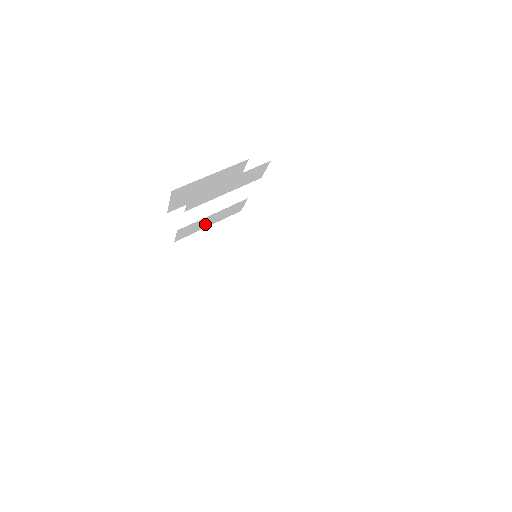
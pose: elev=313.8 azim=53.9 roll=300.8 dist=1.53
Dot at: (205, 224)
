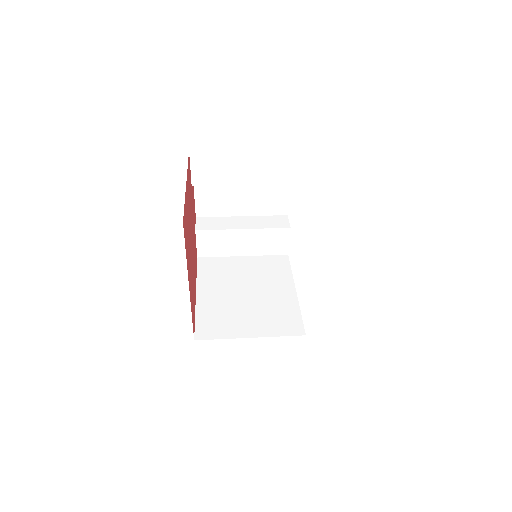
Dot at: (236, 247)
